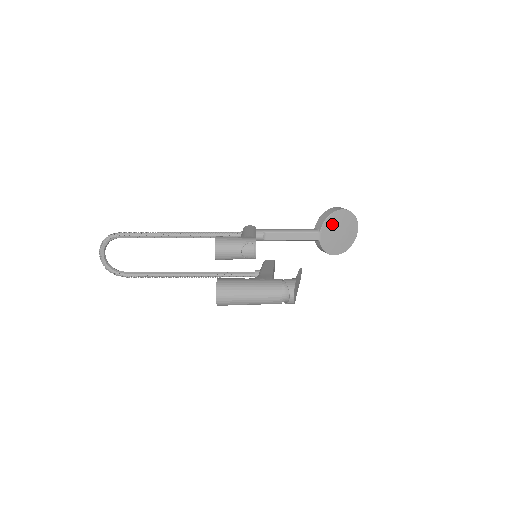
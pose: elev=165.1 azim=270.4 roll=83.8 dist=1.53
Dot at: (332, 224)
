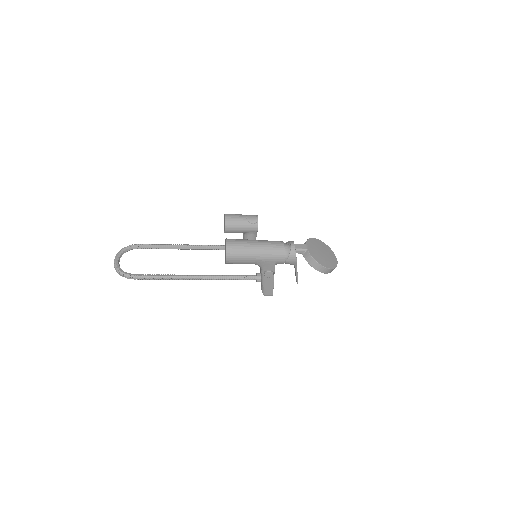
Dot at: (314, 244)
